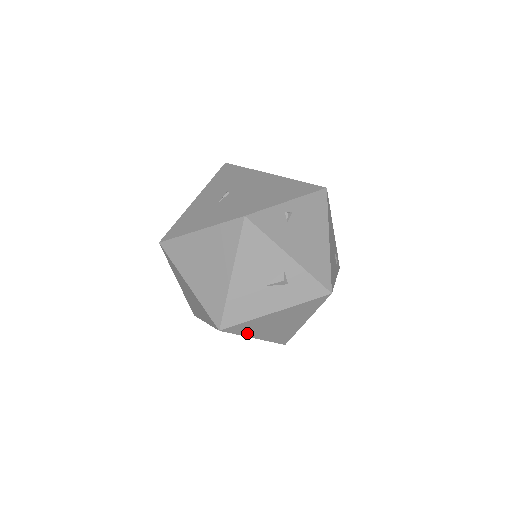
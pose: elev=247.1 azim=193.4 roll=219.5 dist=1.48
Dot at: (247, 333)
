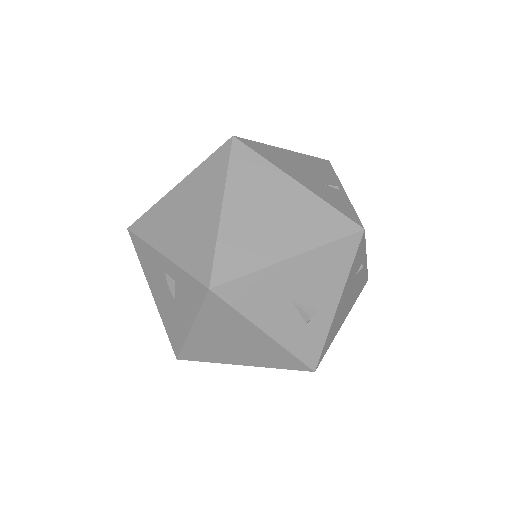
Dot at: (205, 318)
